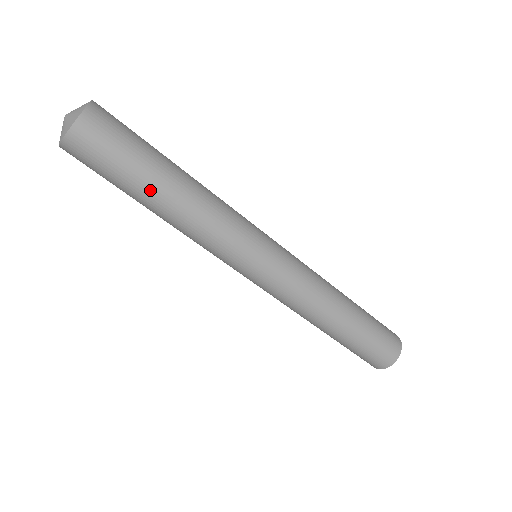
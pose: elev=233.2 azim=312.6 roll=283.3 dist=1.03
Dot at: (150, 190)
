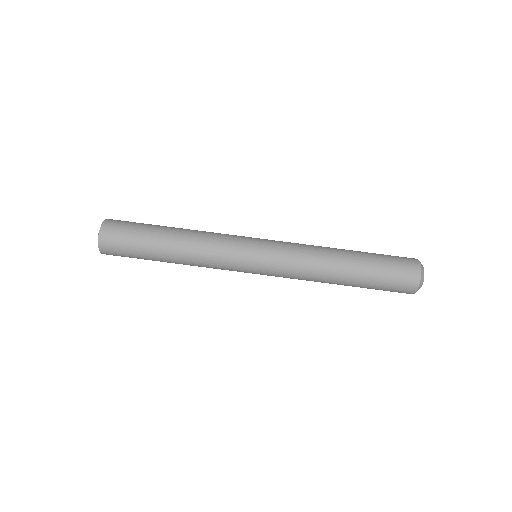
Dot at: (162, 228)
